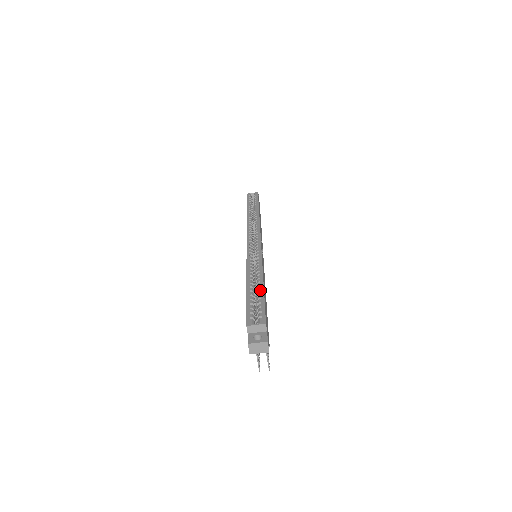
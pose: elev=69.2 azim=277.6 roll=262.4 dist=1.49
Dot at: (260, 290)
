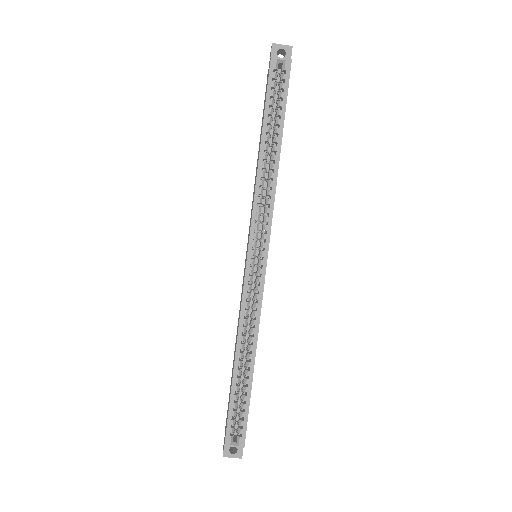
Dot at: (247, 383)
